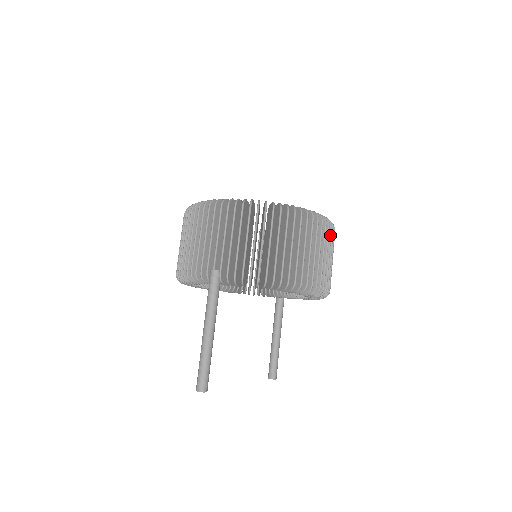
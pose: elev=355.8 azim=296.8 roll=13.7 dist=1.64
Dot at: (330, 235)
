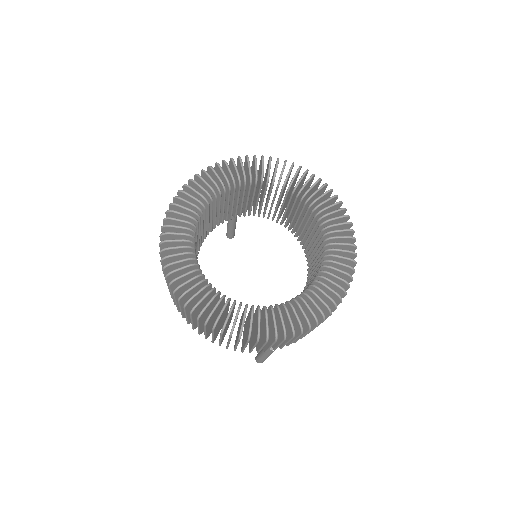
Dot at: occluded
